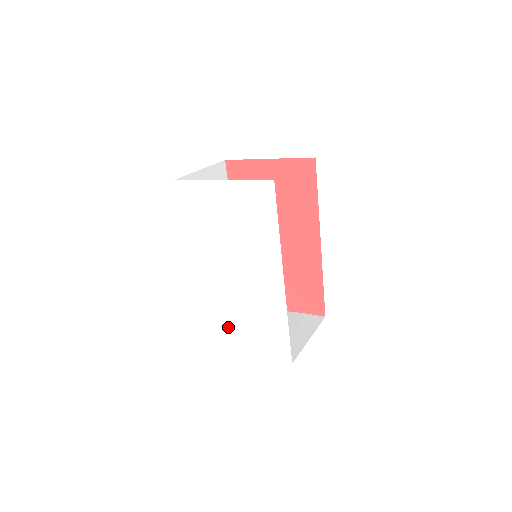
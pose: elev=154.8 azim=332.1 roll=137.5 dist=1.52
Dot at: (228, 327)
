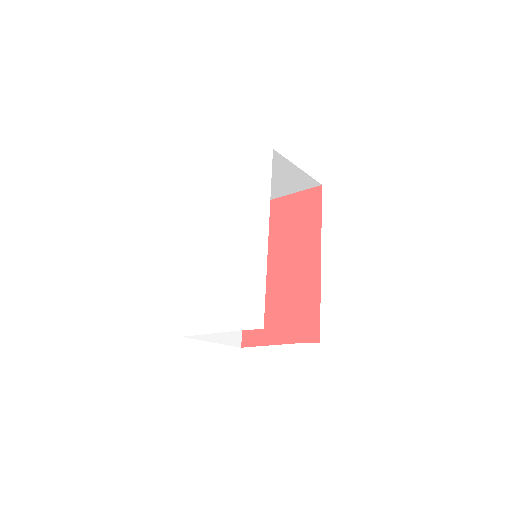
Dot at: (211, 304)
